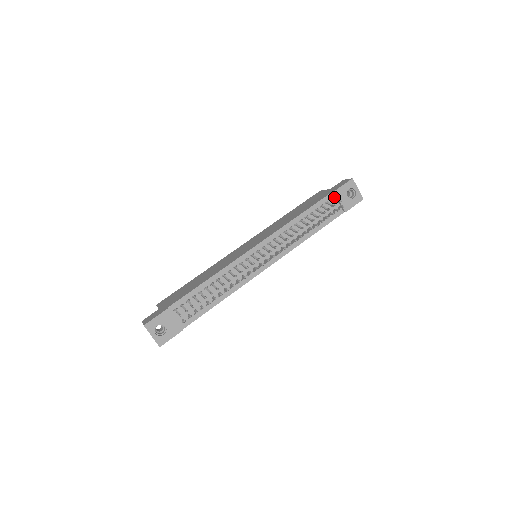
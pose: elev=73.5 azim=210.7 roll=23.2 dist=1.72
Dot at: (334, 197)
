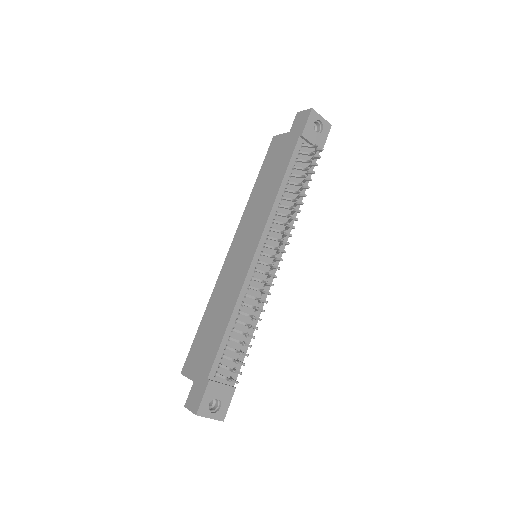
Dot at: (303, 141)
